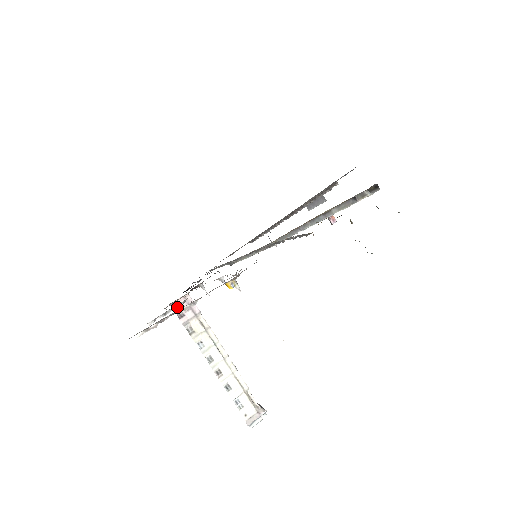
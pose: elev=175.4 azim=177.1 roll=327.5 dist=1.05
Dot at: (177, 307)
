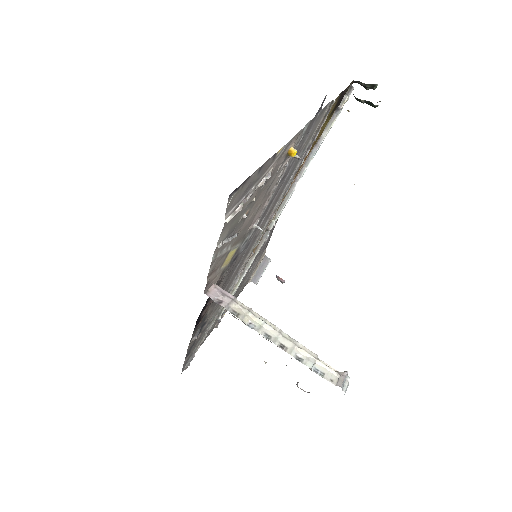
Dot at: (242, 216)
